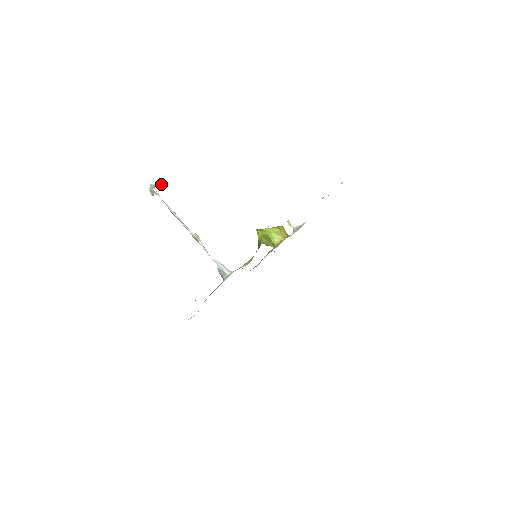
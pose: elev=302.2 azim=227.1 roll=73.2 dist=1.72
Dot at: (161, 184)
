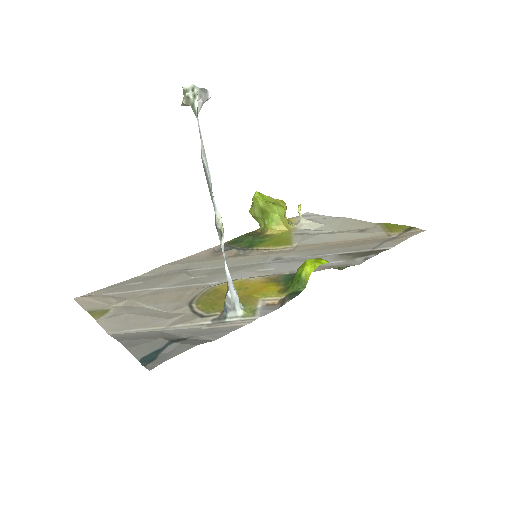
Dot at: (210, 95)
